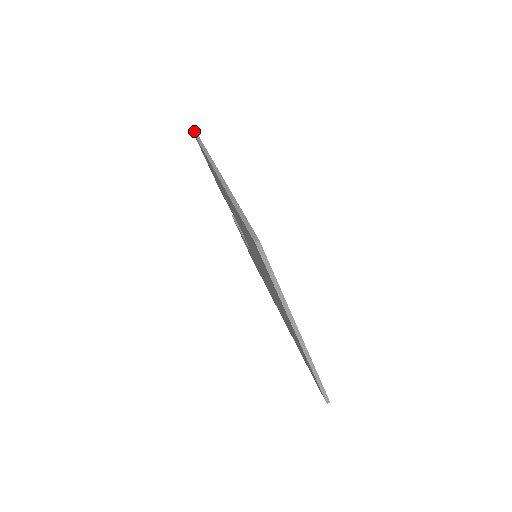
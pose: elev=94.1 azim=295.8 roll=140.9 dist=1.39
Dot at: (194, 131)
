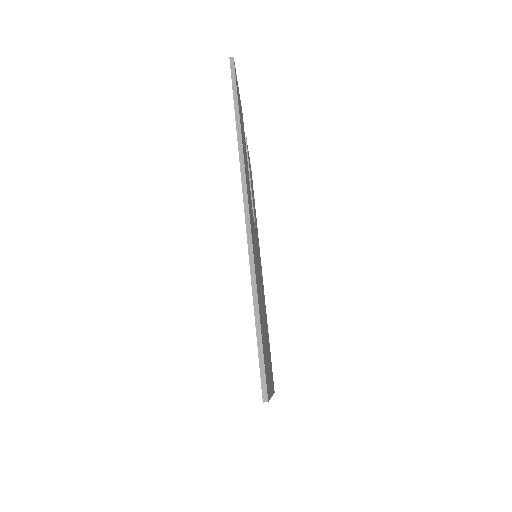
Dot at: (231, 57)
